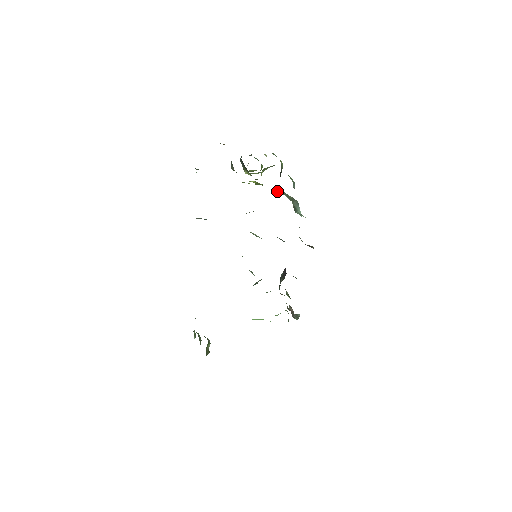
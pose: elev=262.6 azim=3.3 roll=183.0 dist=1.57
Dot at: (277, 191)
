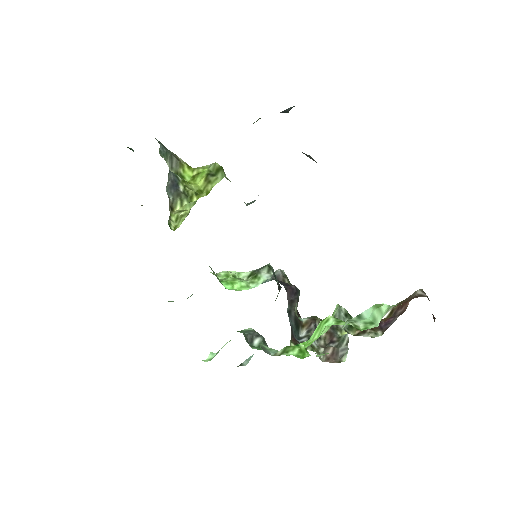
Dot at: occluded
